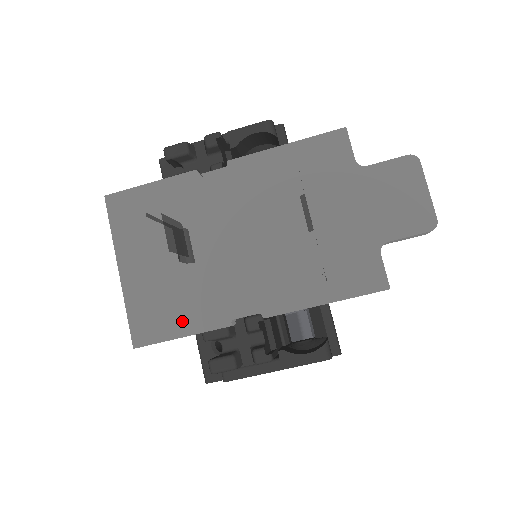
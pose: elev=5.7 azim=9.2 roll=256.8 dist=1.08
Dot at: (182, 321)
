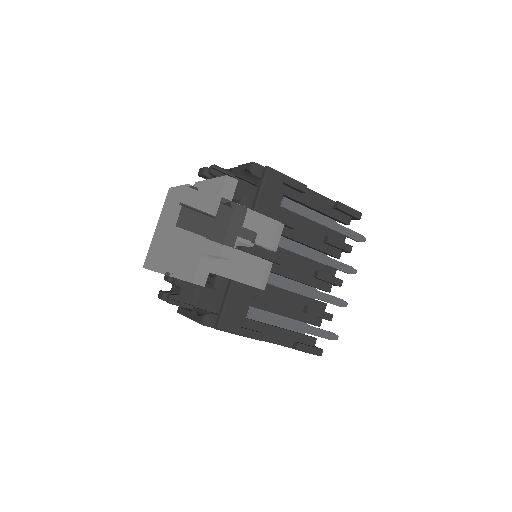
Dot at: (154, 262)
